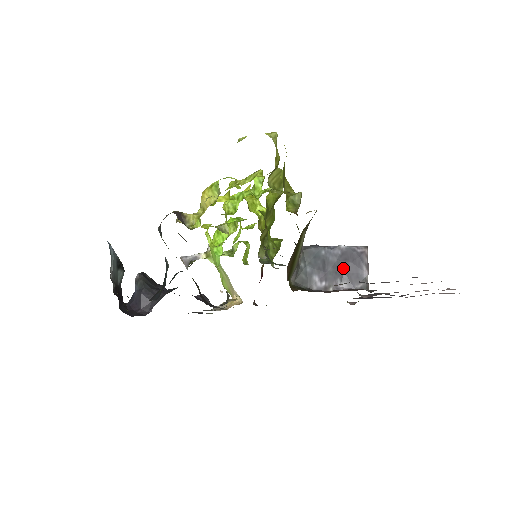
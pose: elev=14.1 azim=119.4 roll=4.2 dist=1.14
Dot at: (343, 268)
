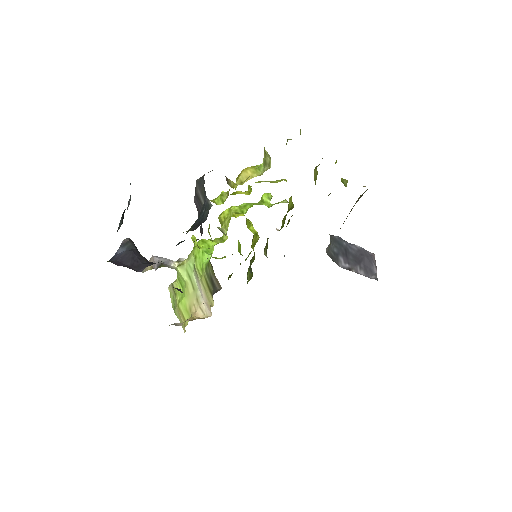
Dot at: (360, 260)
